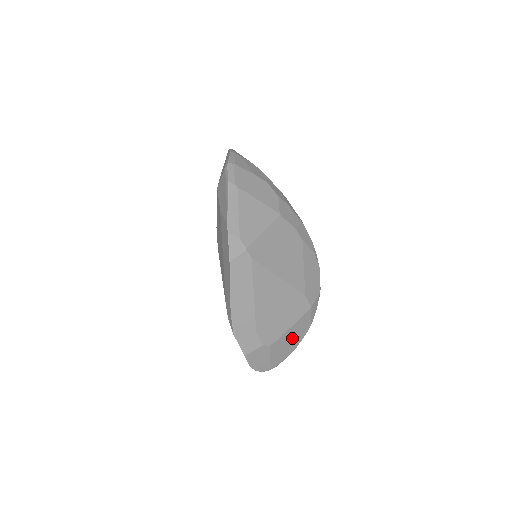
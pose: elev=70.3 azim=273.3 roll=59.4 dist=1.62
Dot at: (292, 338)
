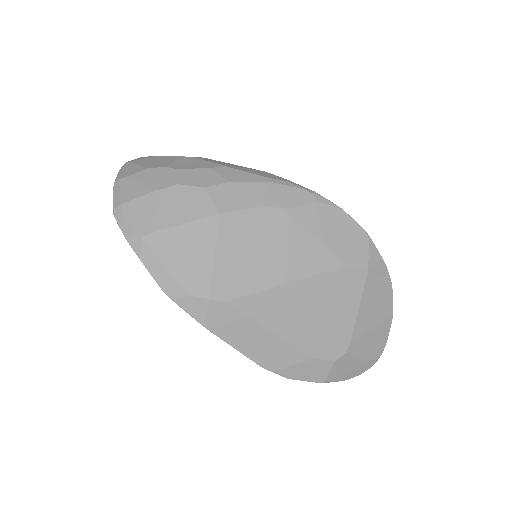
Dot at: (374, 317)
